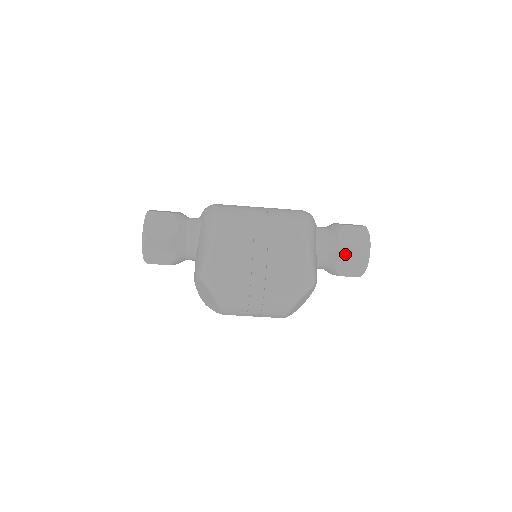
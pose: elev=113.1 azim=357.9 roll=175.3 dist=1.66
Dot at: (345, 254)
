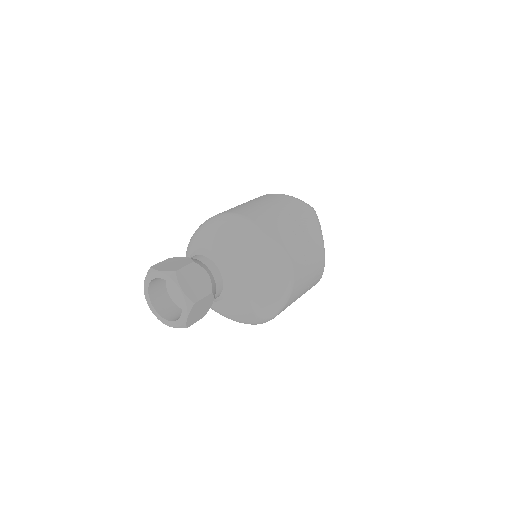
Dot at: occluded
